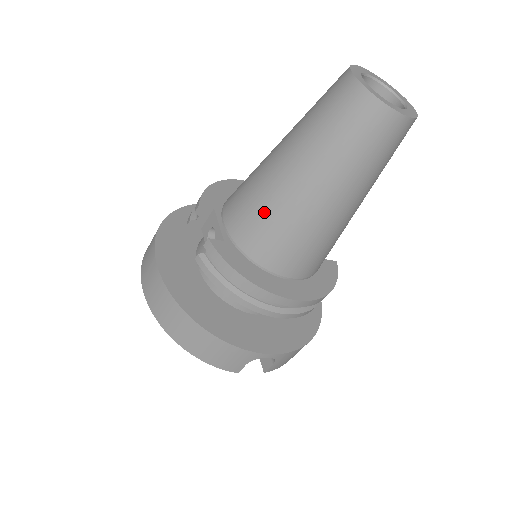
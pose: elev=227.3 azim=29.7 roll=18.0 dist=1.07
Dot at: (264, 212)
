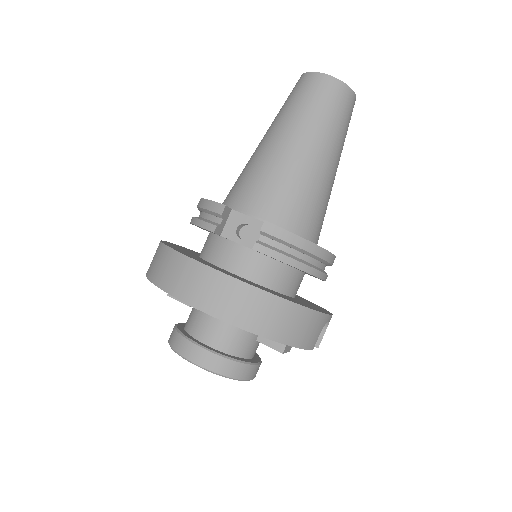
Dot at: (293, 187)
